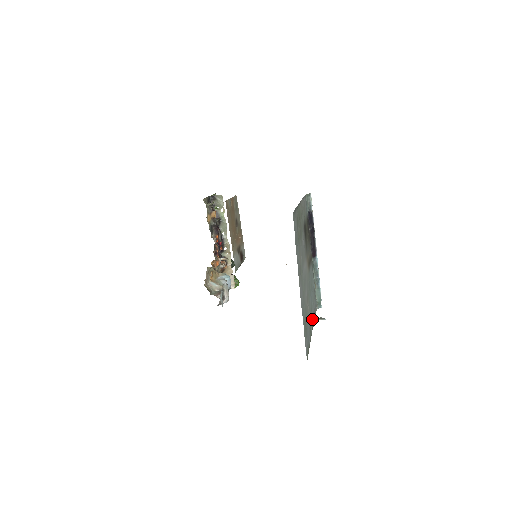
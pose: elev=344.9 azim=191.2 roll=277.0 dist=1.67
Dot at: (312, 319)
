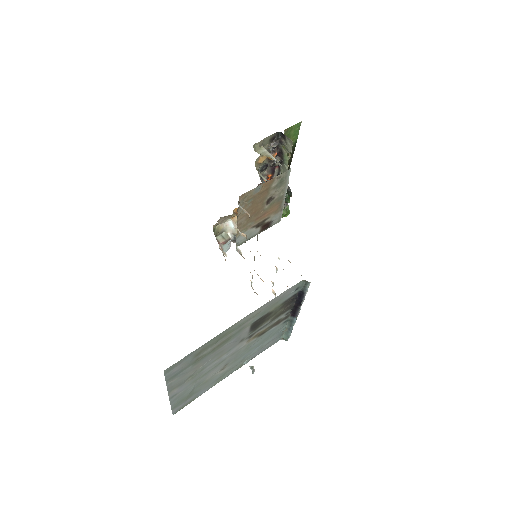
Dot at: (242, 363)
